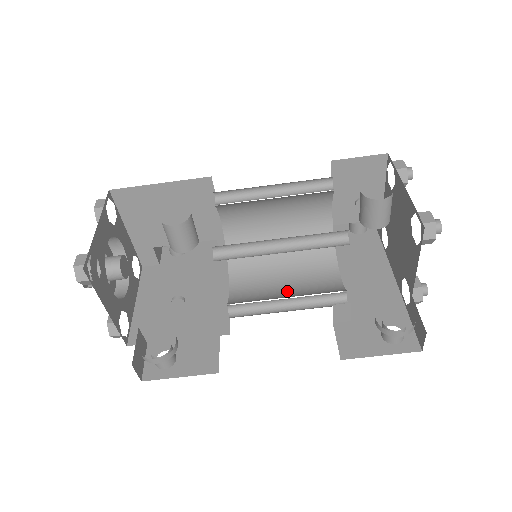
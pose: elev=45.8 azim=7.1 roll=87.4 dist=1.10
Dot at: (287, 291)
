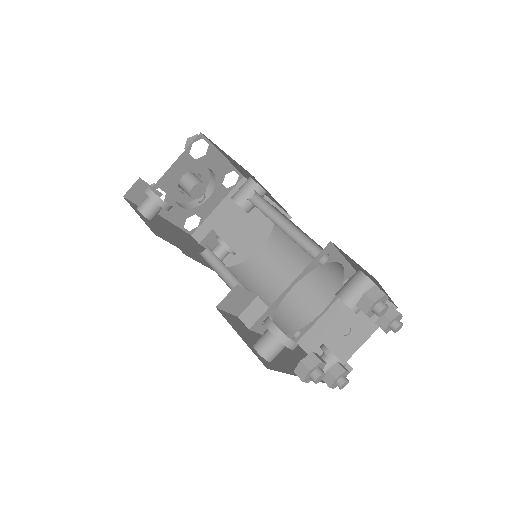
Dot at: occluded
